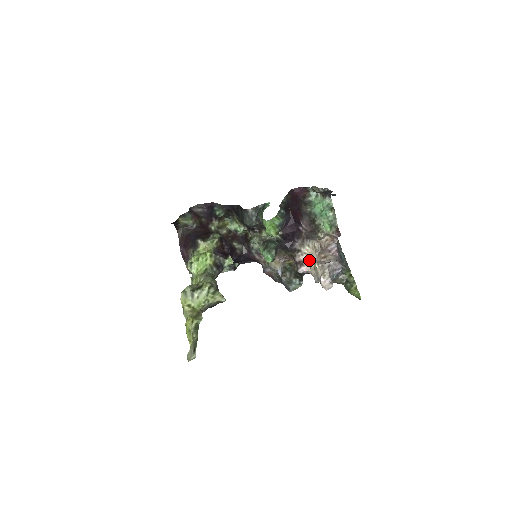
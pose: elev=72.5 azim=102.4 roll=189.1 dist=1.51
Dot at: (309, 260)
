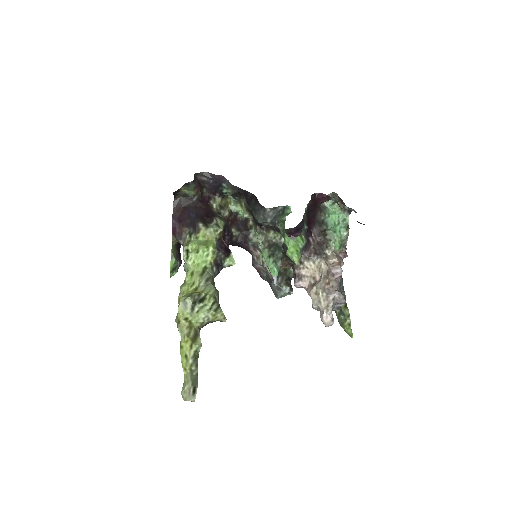
Dot at: (309, 276)
